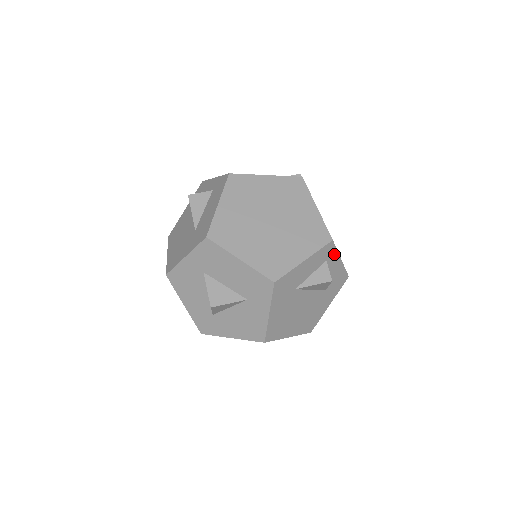
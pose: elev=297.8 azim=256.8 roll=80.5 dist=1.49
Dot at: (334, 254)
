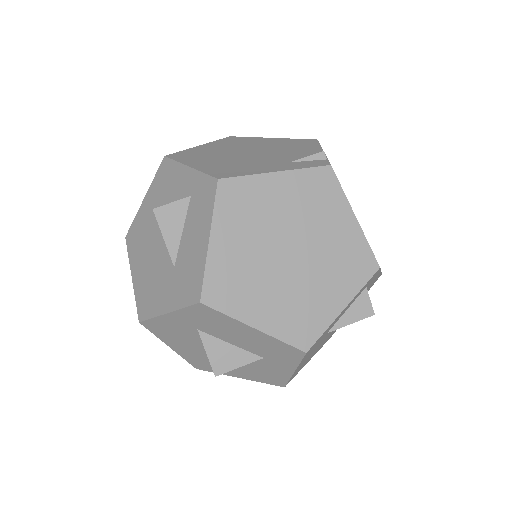
Dot at: (376, 274)
